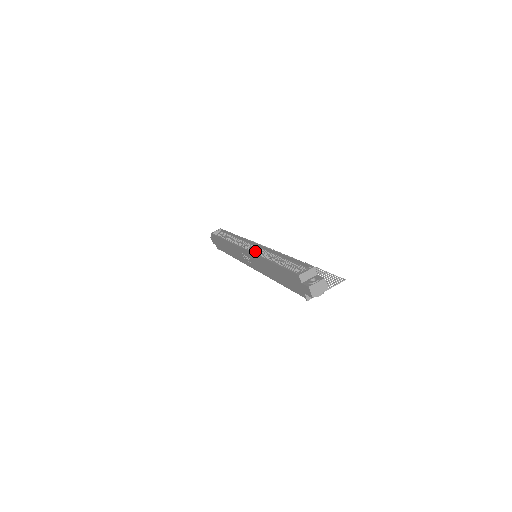
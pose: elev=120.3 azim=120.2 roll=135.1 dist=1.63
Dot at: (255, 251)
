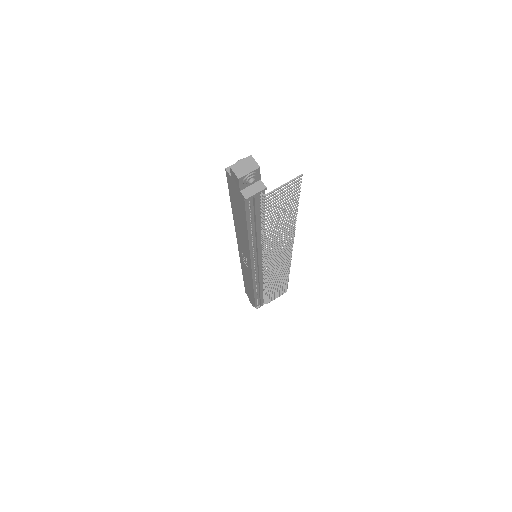
Dot at: occluded
